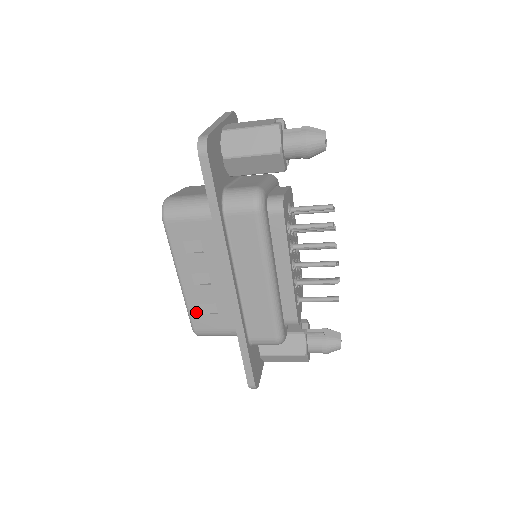
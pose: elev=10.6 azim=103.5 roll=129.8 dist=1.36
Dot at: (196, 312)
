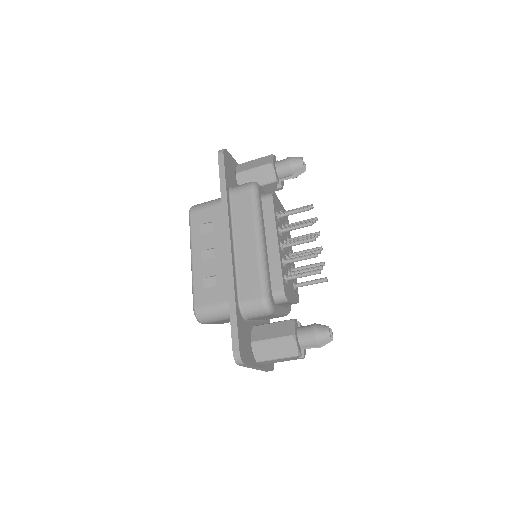
Dot at: (199, 287)
